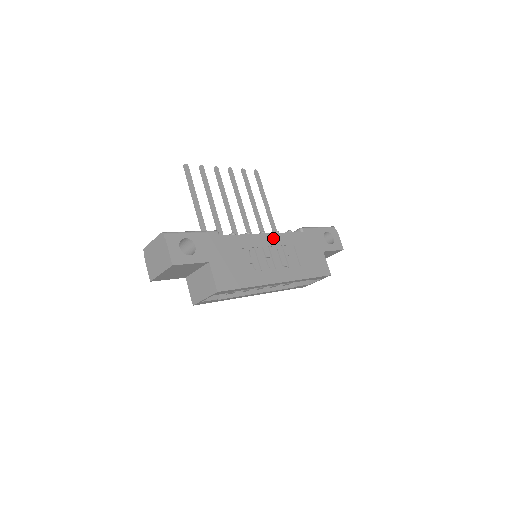
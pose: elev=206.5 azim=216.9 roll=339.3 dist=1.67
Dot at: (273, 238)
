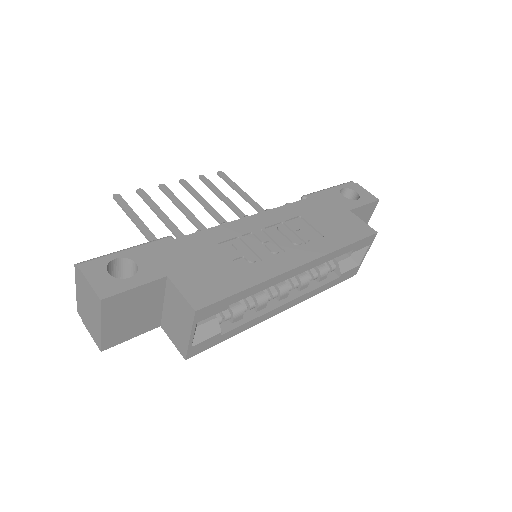
Dot at: (264, 218)
